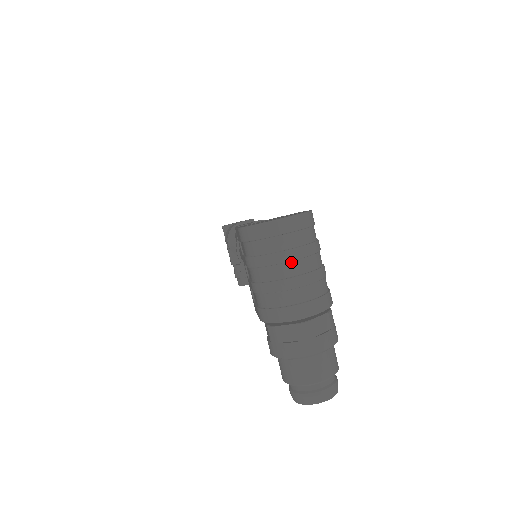
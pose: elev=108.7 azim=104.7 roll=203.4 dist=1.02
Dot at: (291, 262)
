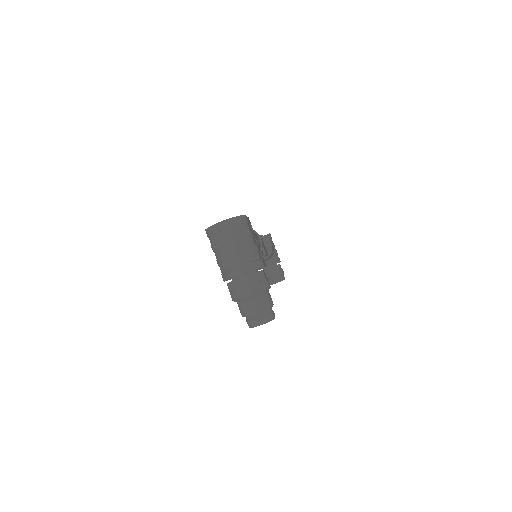
Dot at: (231, 244)
